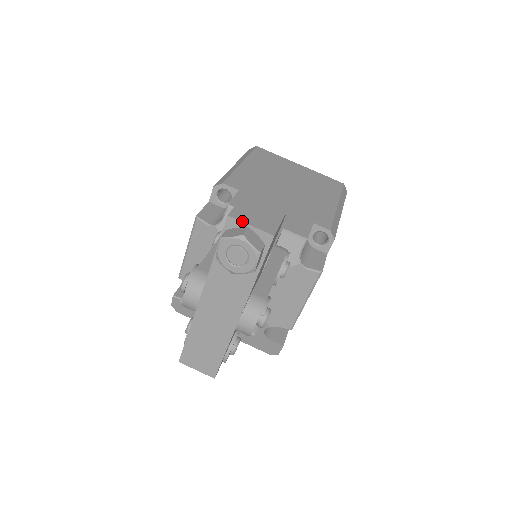
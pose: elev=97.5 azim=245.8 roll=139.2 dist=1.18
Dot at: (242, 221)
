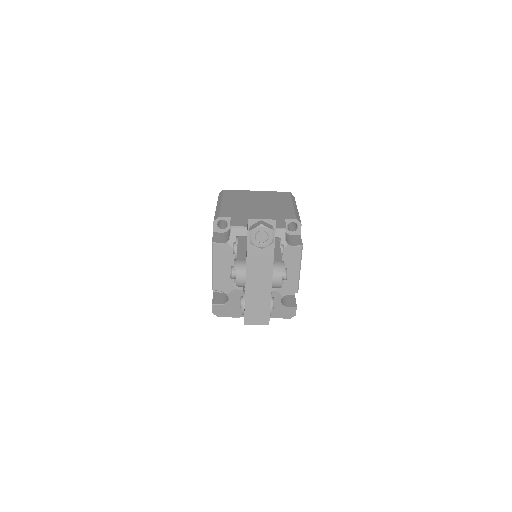
Dot at: (257, 219)
